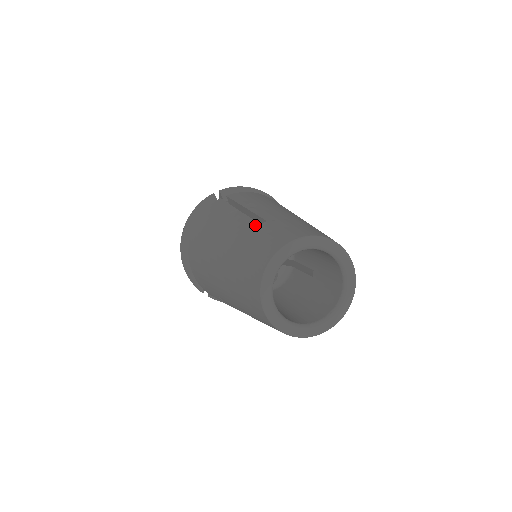
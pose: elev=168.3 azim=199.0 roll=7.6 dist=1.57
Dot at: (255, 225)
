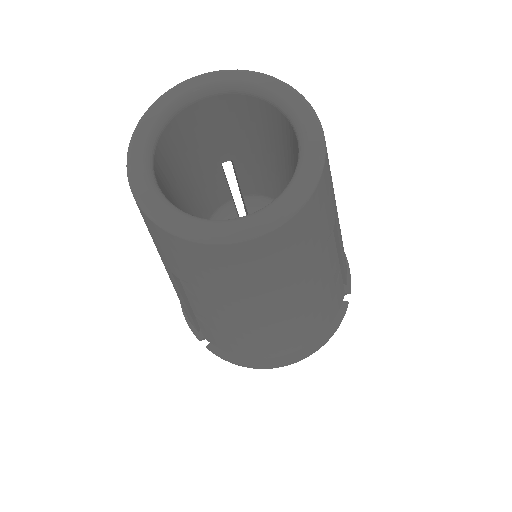
Dot at: occluded
